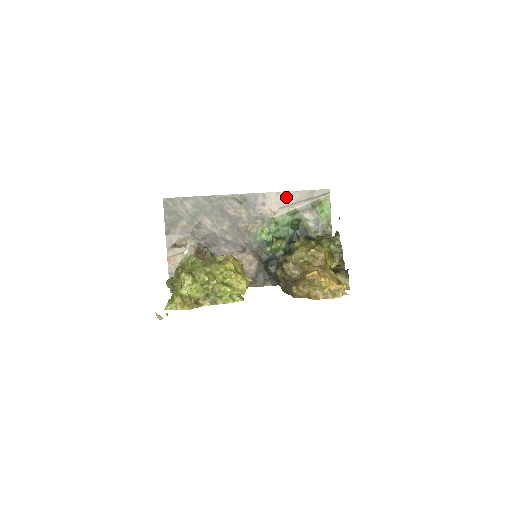
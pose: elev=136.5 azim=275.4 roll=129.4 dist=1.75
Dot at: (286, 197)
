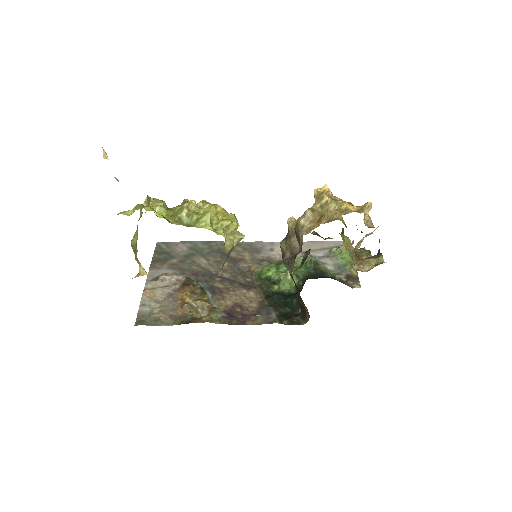
Dot at: occluded
